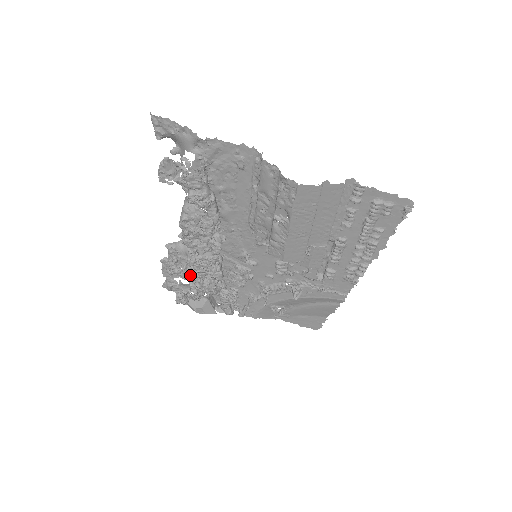
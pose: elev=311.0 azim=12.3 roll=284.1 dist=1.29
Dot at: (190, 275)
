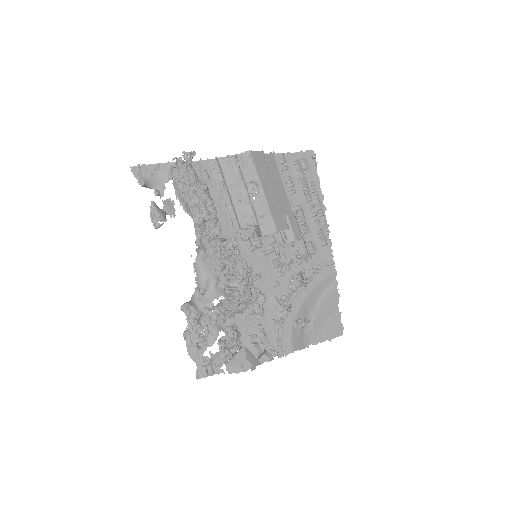
Dot at: (224, 268)
